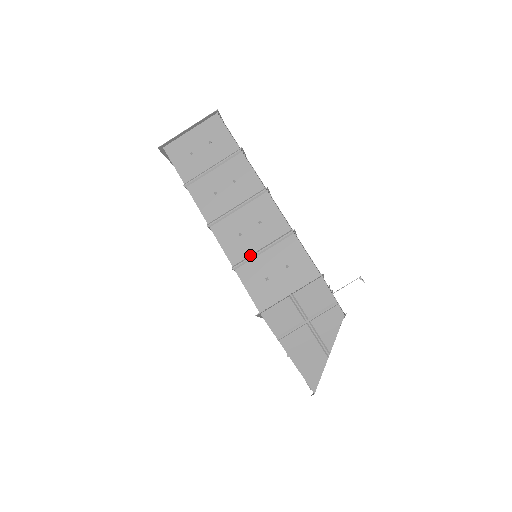
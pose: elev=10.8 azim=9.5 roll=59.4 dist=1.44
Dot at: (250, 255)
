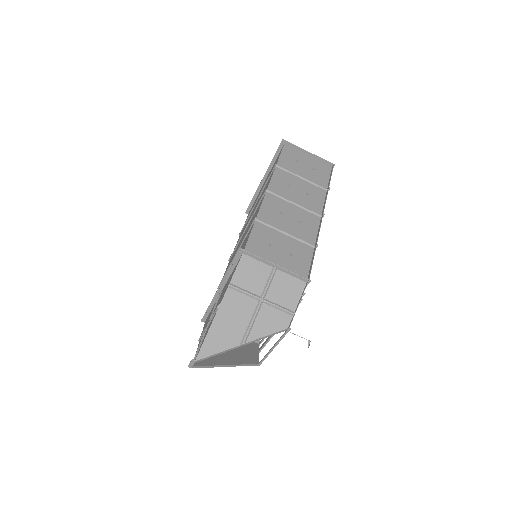
Dot at: (274, 226)
